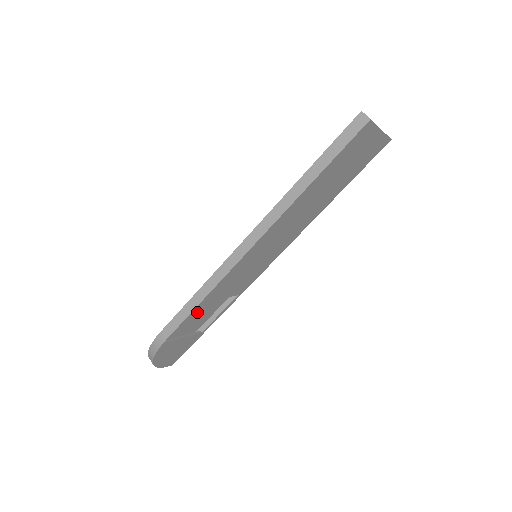
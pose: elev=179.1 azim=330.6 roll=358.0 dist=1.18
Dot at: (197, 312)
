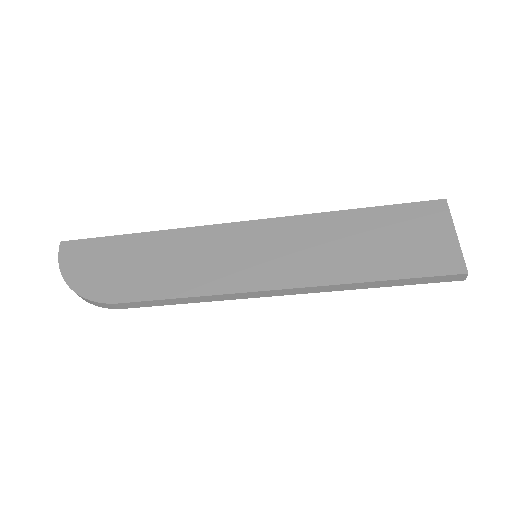
Dot at: (156, 272)
